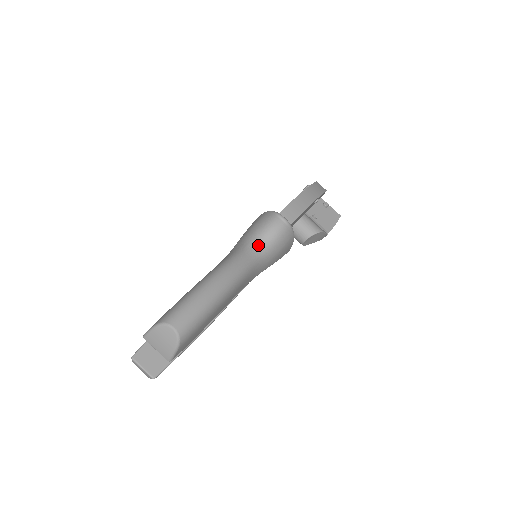
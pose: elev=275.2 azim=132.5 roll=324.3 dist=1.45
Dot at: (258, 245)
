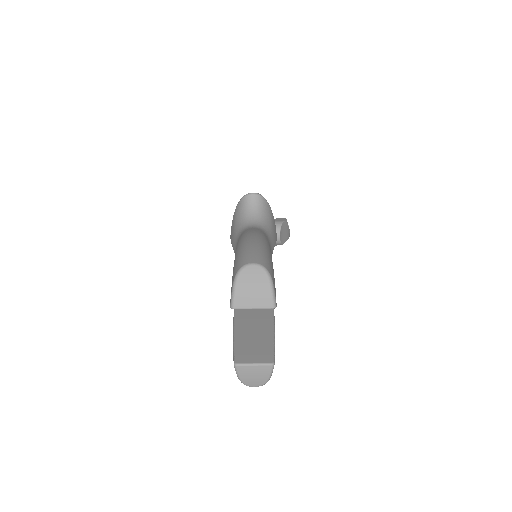
Dot at: (252, 223)
